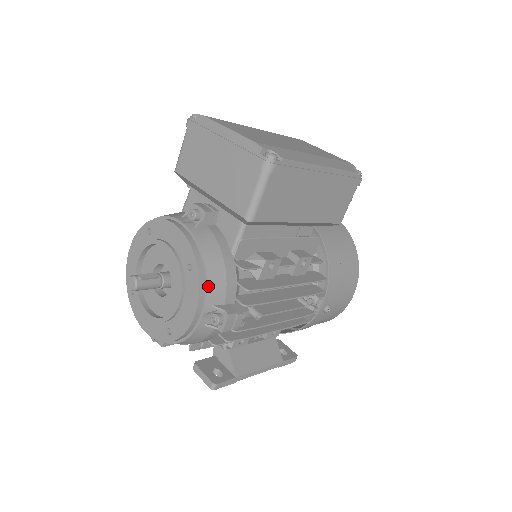
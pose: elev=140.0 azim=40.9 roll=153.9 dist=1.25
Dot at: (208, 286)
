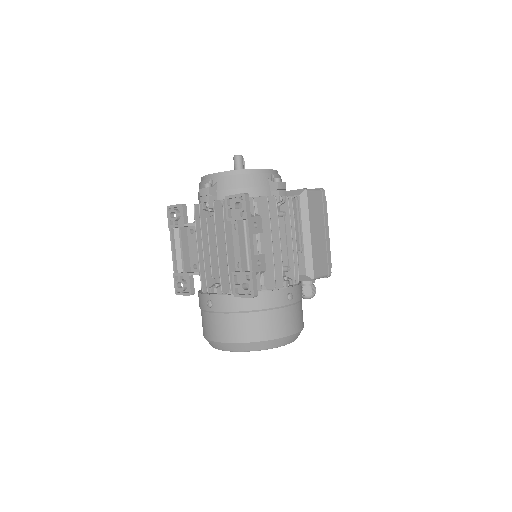
Dot at: (280, 176)
